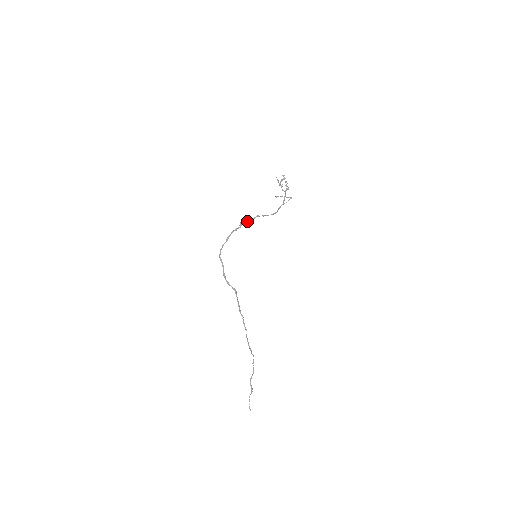
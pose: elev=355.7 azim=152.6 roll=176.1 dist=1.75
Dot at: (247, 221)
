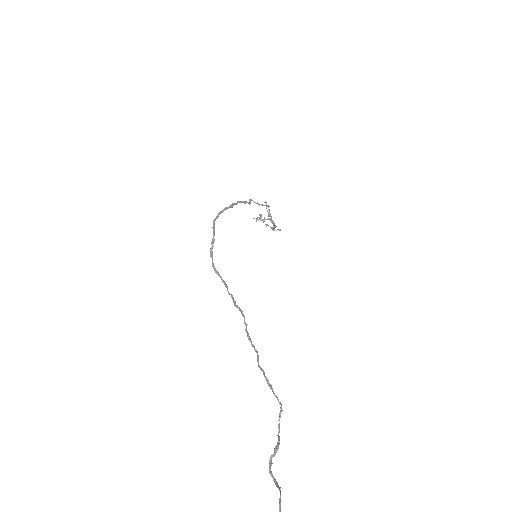
Dot at: (258, 203)
